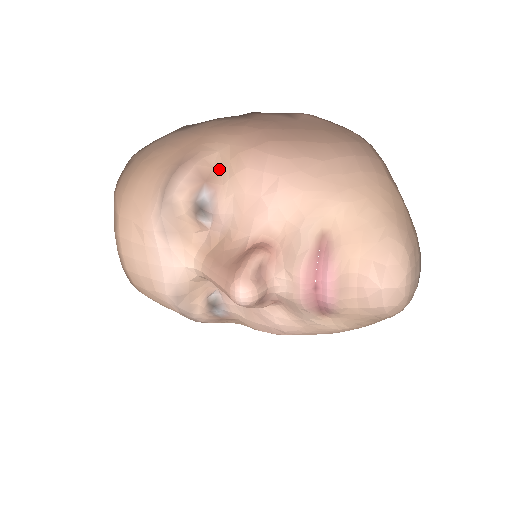
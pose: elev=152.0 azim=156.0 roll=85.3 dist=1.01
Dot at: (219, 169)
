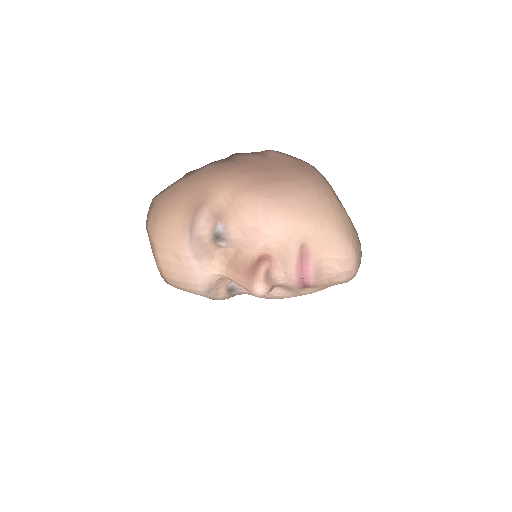
Dot at: (225, 208)
